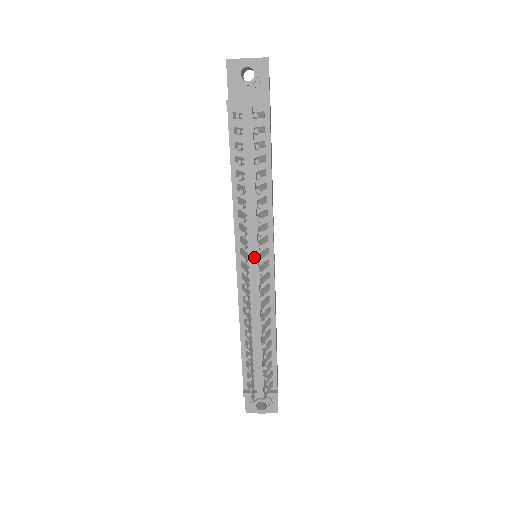
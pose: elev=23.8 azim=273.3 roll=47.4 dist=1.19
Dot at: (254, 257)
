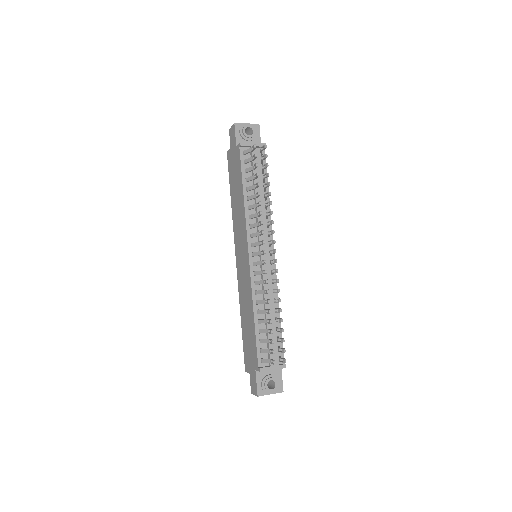
Dot at: (262, 248)
